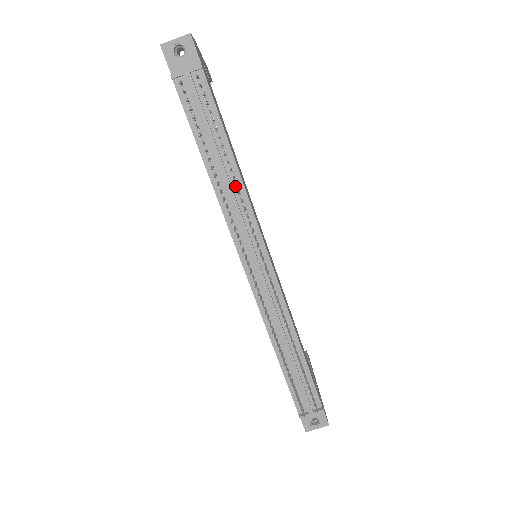
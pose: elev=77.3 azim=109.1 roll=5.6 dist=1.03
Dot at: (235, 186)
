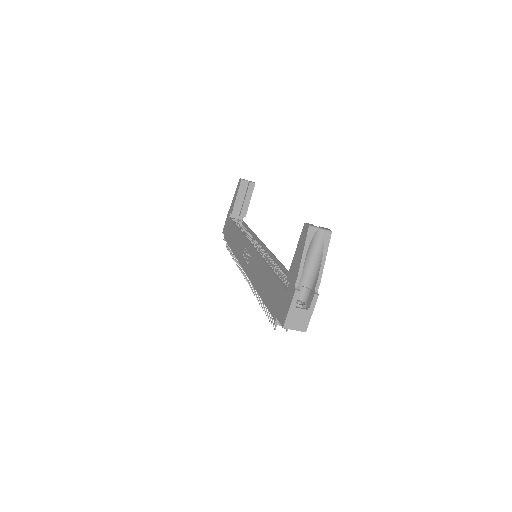
Dot at: occluded
